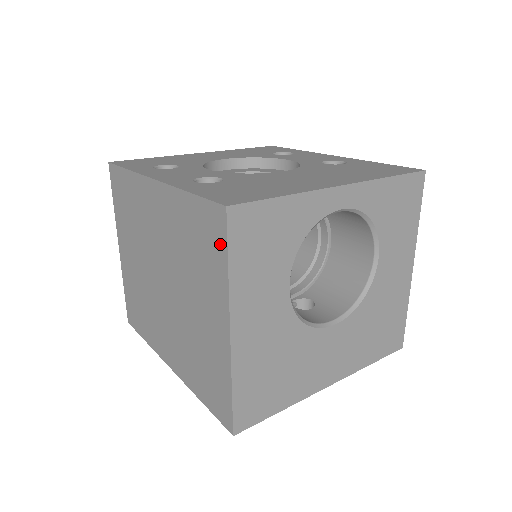
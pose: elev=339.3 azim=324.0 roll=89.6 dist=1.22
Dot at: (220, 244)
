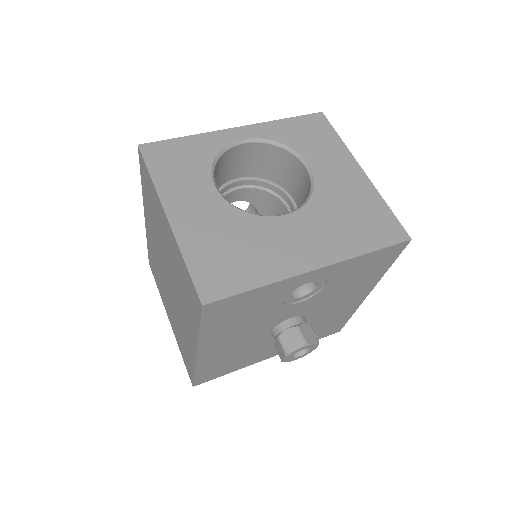
Dot at: (146, 172)
